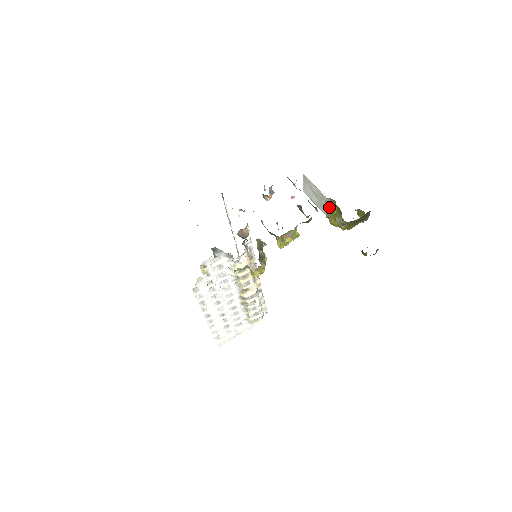
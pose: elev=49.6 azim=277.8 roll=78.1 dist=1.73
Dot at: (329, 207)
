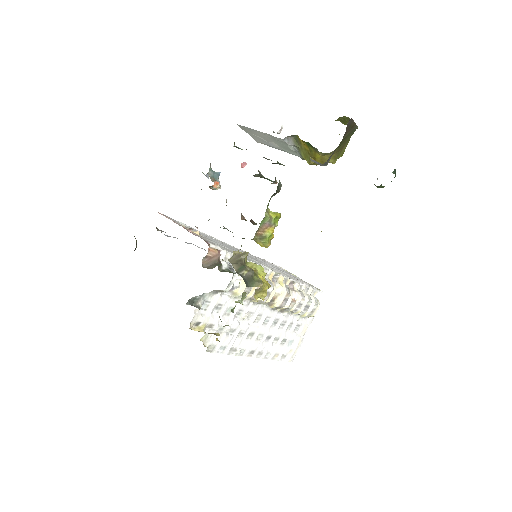
Dot at: (295, 147)
